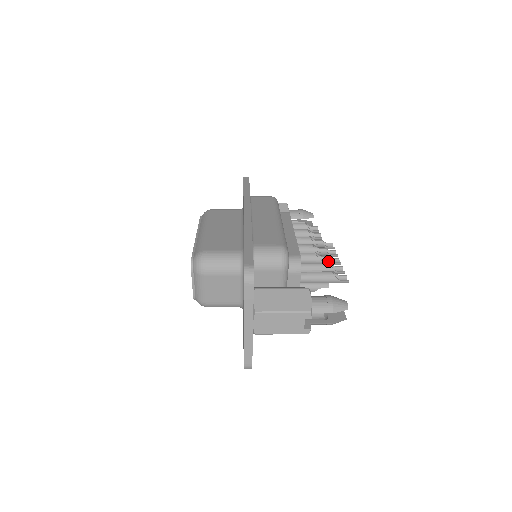
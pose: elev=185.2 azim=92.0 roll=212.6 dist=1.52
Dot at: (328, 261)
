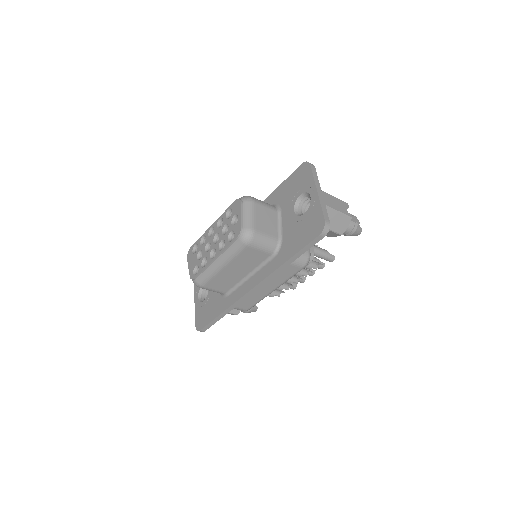
Dot at: (316, 245)
